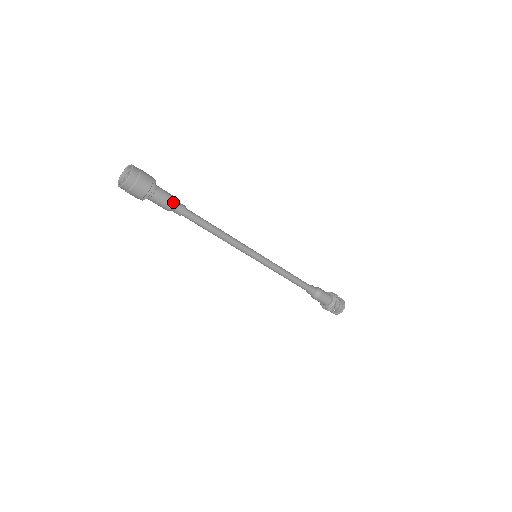
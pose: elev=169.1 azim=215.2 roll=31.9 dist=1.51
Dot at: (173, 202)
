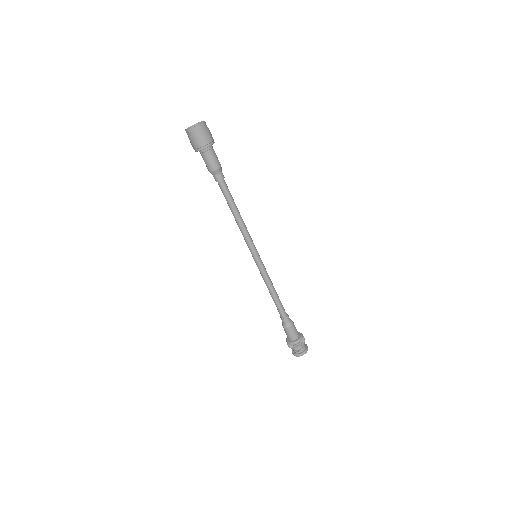
Dot at: (217, 167)
